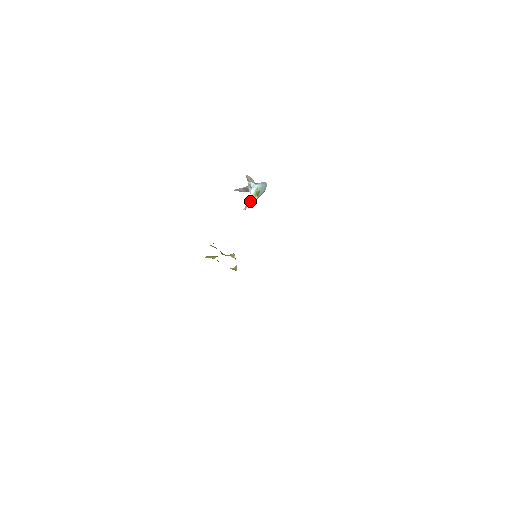
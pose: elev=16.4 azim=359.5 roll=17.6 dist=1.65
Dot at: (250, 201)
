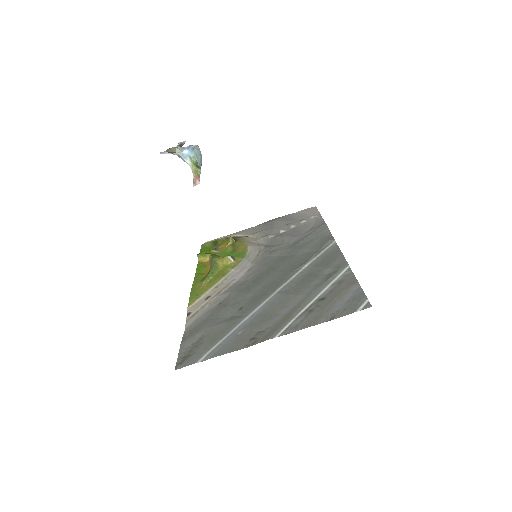
Dot at: (194, 175)
